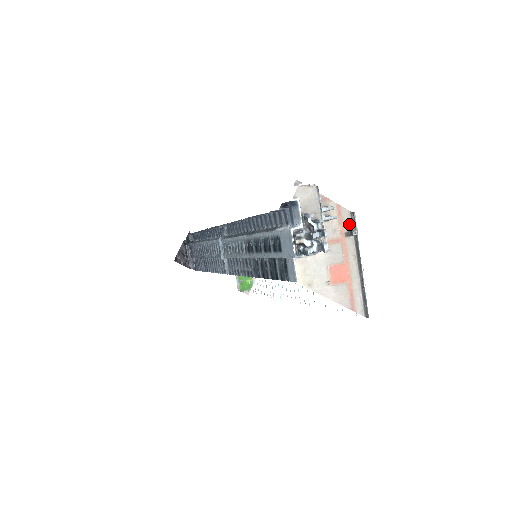
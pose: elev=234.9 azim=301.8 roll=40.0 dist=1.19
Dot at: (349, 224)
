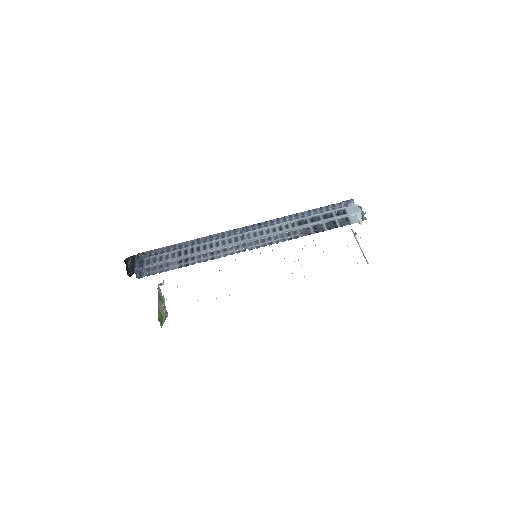
Dot at: (352, 231)
